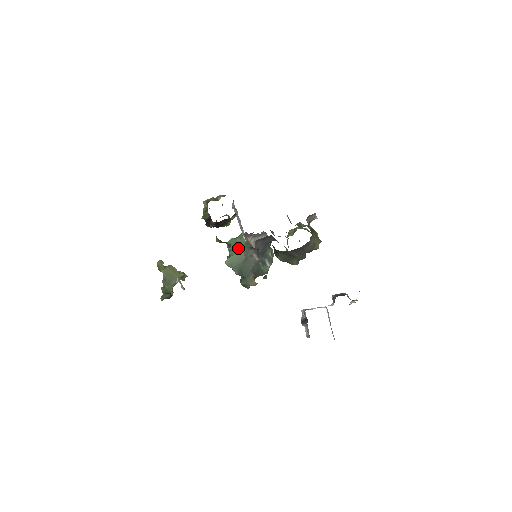
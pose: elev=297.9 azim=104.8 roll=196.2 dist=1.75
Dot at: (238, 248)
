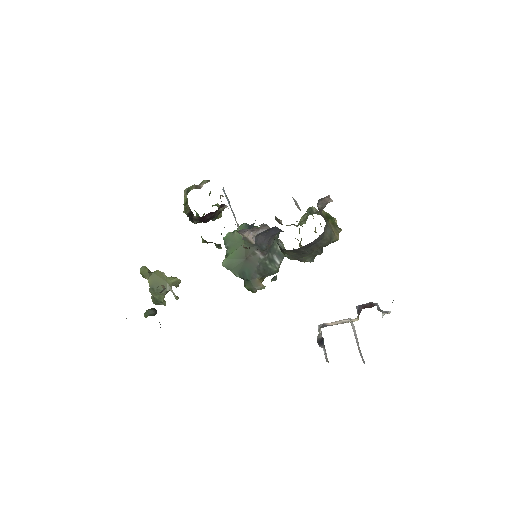
Dot at: (236, 245)
